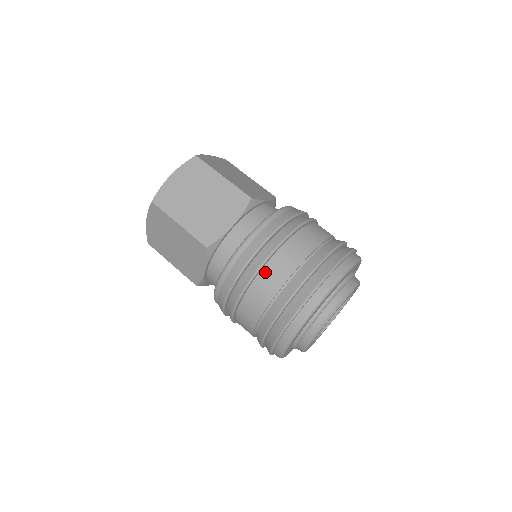
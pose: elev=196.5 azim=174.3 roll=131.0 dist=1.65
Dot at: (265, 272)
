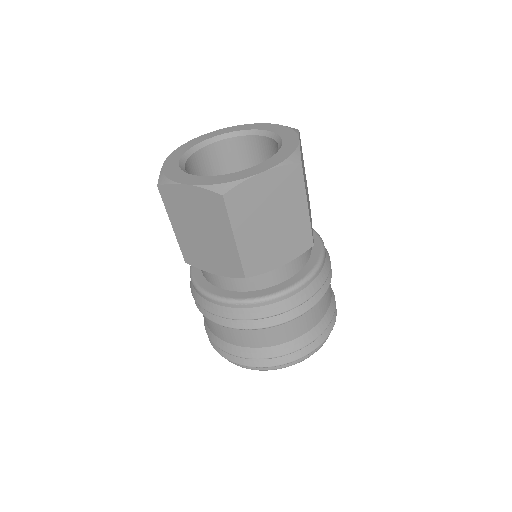
Dot at: (280, 327)
